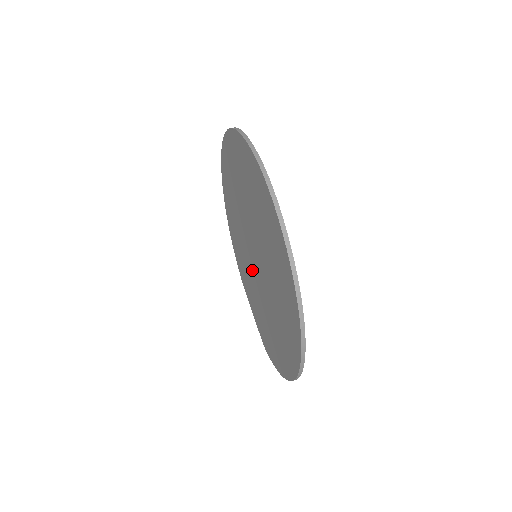
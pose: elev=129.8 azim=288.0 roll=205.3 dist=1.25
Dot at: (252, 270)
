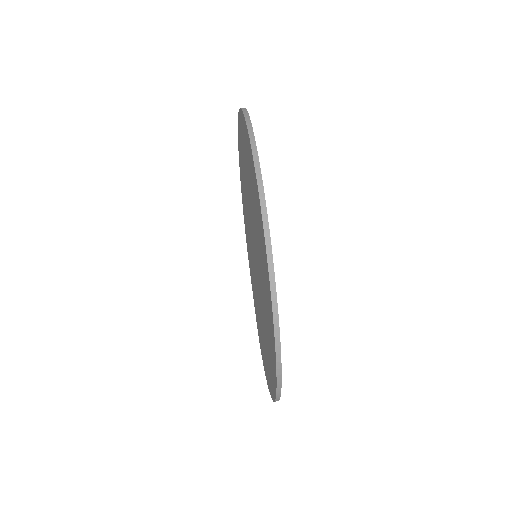
Dot at: (253, 263)
